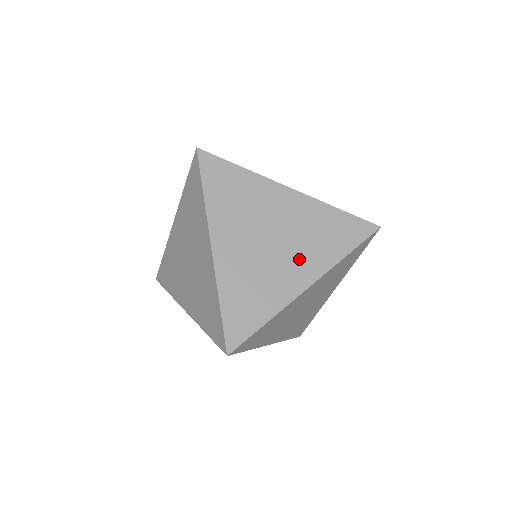
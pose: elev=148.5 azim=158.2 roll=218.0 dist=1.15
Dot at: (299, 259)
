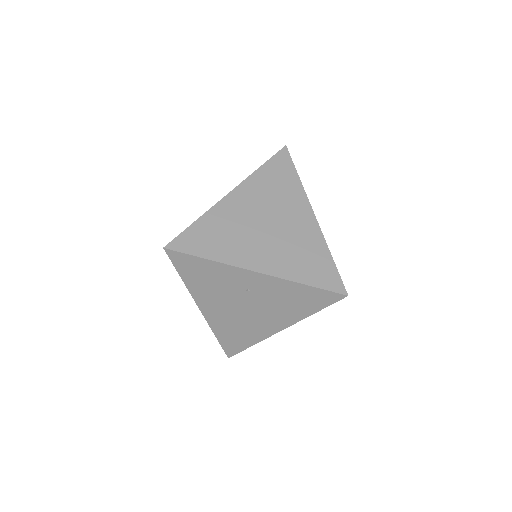
Dot at: occluded
